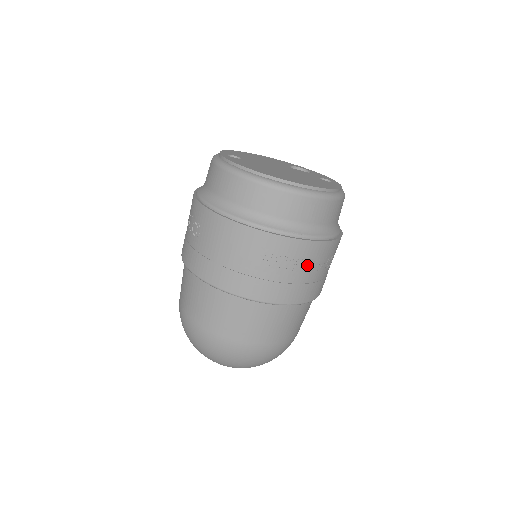
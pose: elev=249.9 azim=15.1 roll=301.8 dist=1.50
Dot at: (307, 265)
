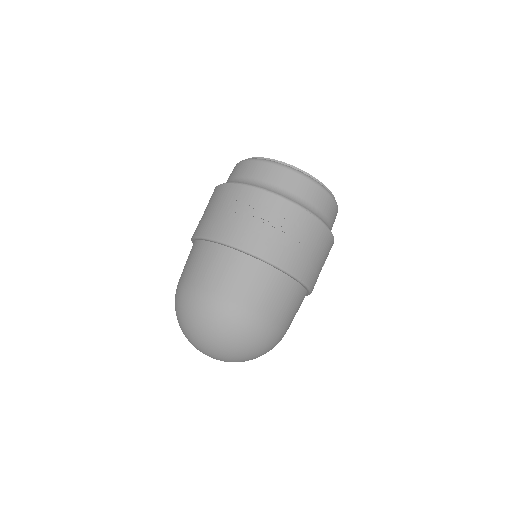
Dot at: (269, 217)
